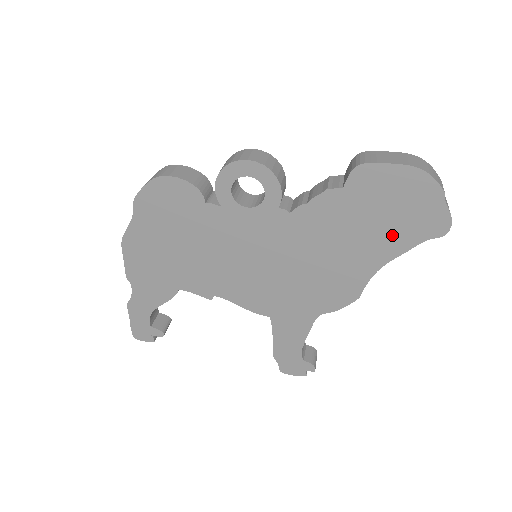
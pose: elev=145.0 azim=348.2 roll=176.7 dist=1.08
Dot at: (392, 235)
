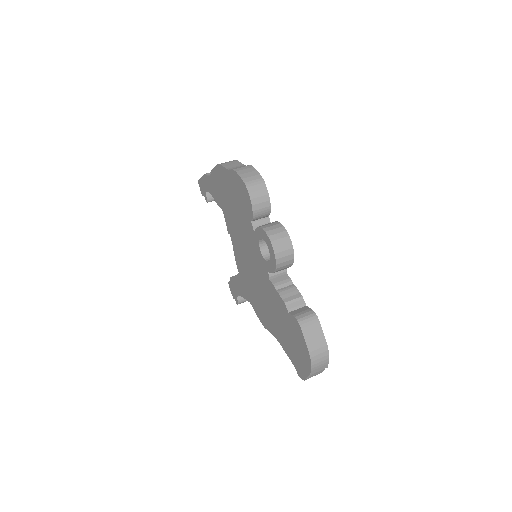
Dot at: (288, 345)
